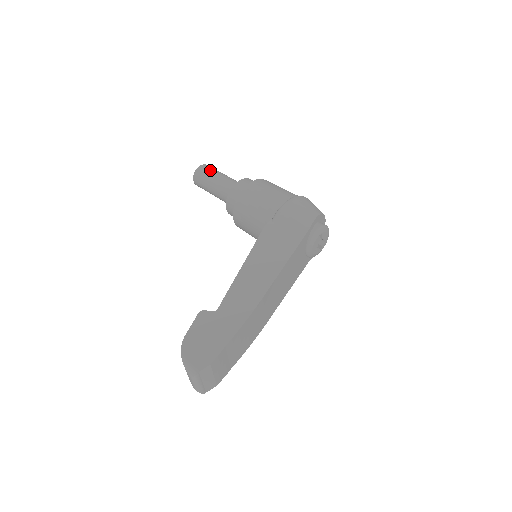
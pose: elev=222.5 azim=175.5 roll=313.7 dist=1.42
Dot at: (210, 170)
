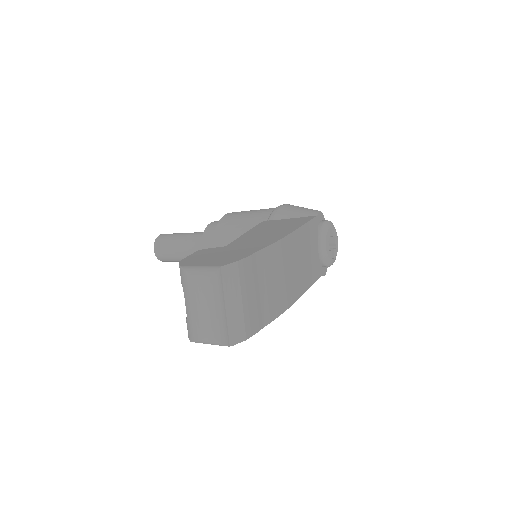
Dot at: (175, 233)
